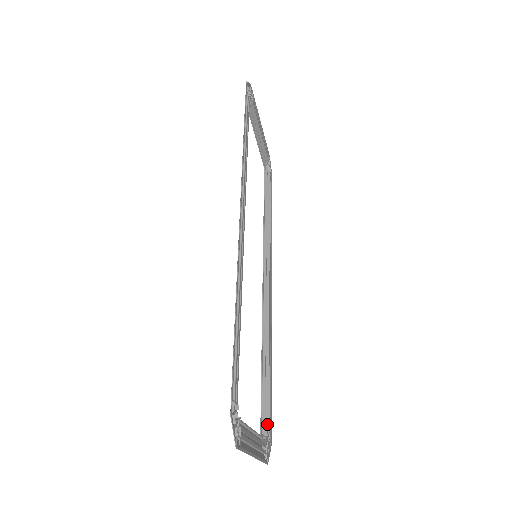
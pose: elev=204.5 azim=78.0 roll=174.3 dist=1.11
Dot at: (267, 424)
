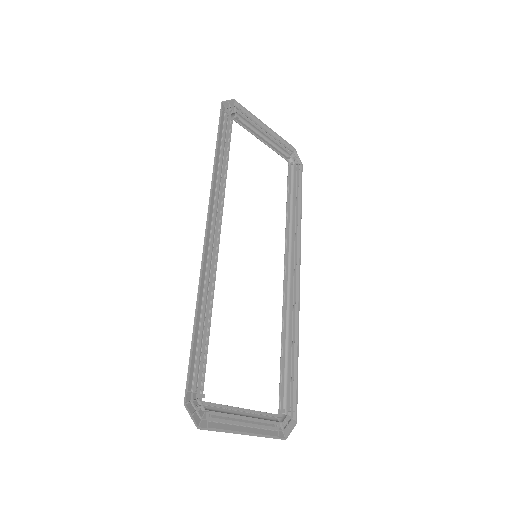
Dot at: (287, 404)
